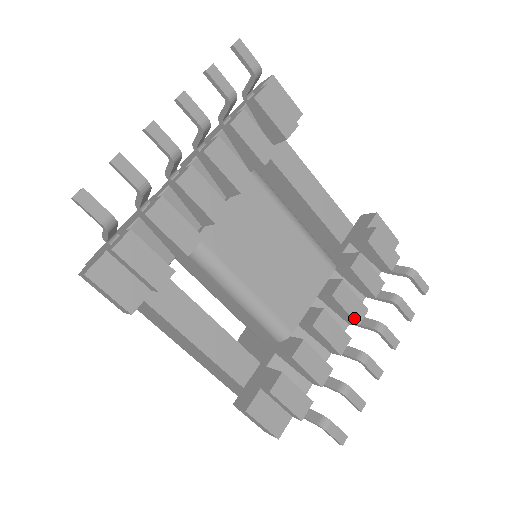
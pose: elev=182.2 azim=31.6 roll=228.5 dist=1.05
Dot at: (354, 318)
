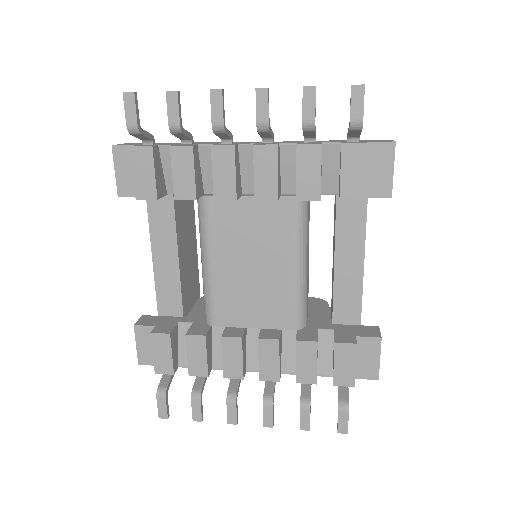
Dot at: (261, 372)
